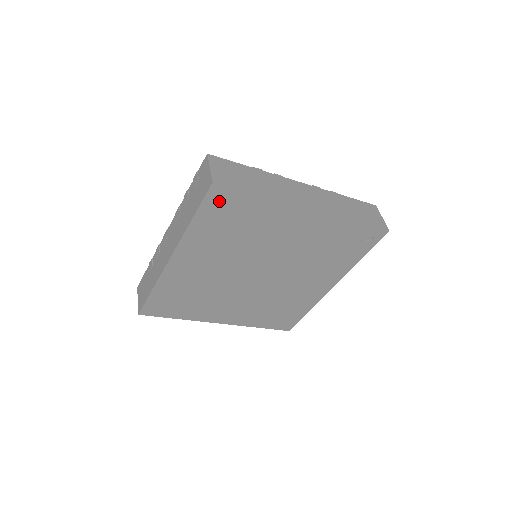
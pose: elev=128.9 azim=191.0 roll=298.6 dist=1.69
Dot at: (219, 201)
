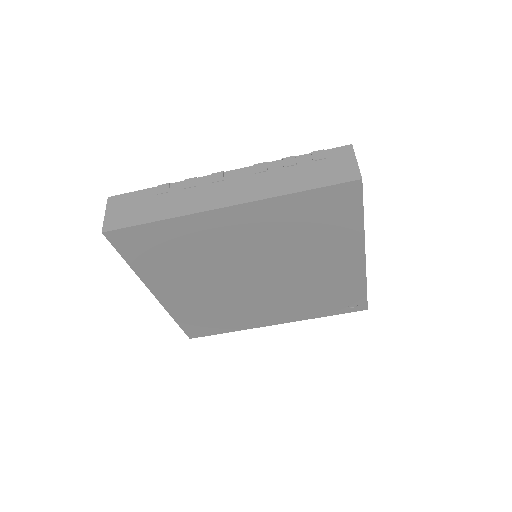
Dot at: (339, 197)
